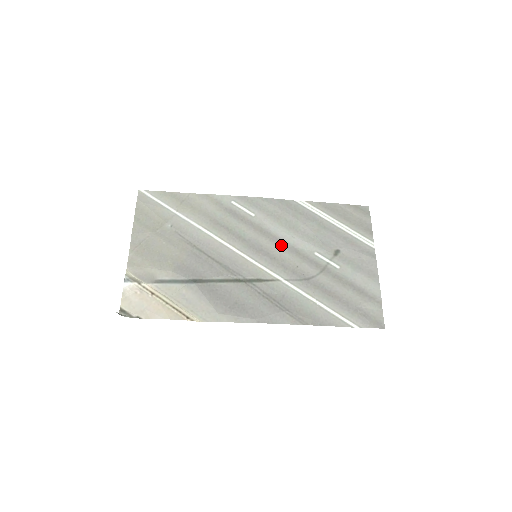
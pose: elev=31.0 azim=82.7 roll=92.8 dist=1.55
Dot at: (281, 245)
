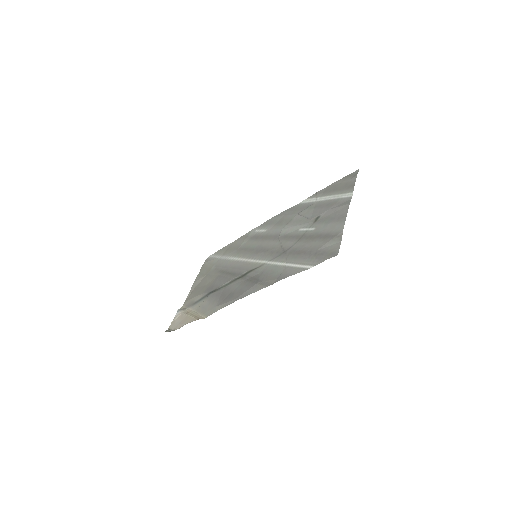
Dot at: (276, 239)
